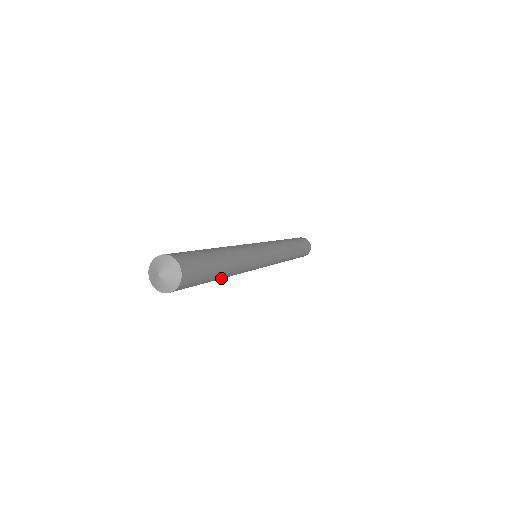
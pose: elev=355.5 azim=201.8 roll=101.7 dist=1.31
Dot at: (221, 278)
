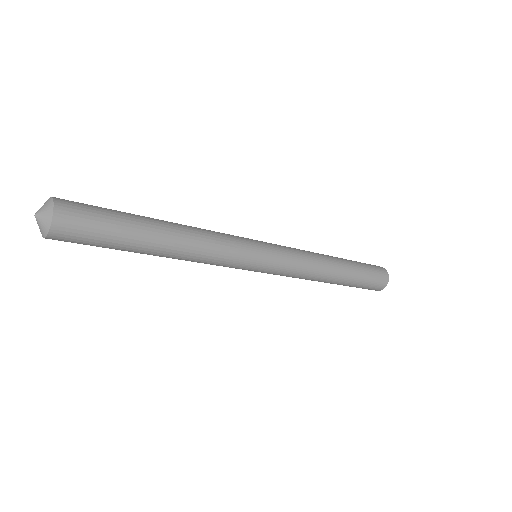
Dot at: (158, 254)
